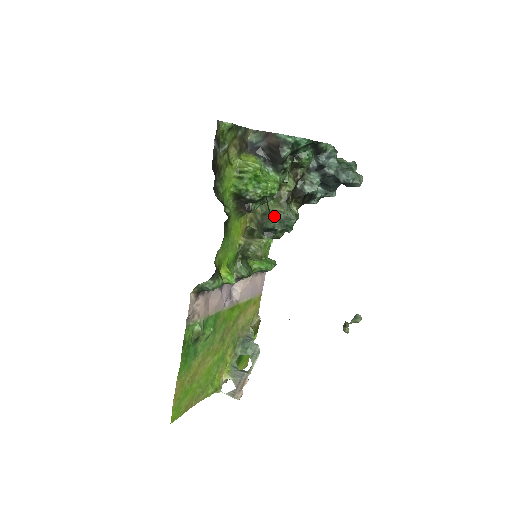
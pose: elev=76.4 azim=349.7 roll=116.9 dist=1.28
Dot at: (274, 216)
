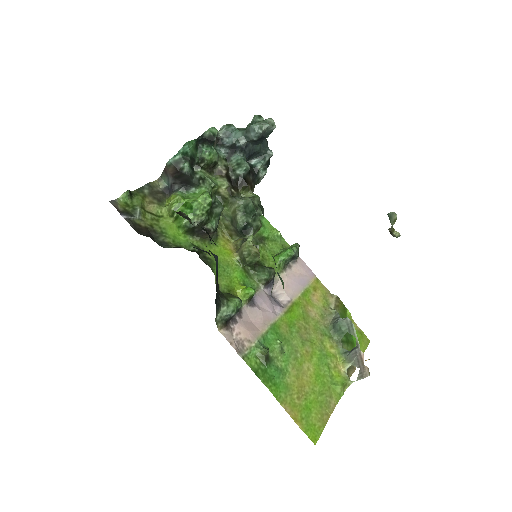
Dot at: (236, 216)
